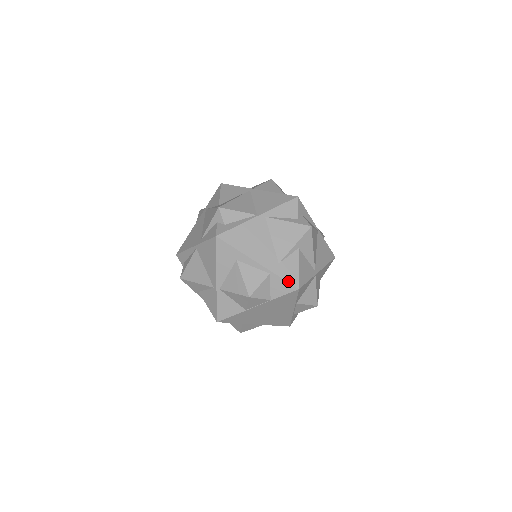
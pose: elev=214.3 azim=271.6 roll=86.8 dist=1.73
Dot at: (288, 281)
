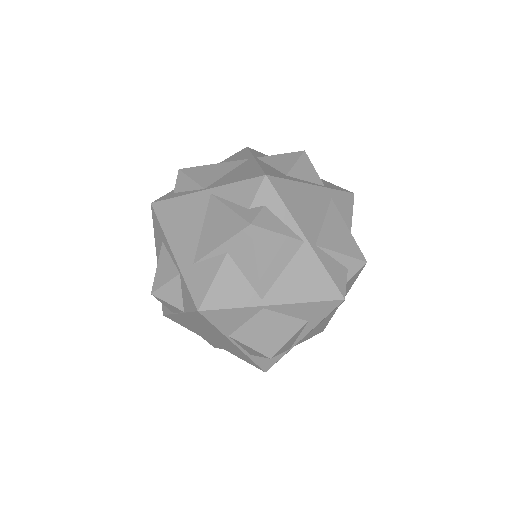
Dot at: (191, 293)
